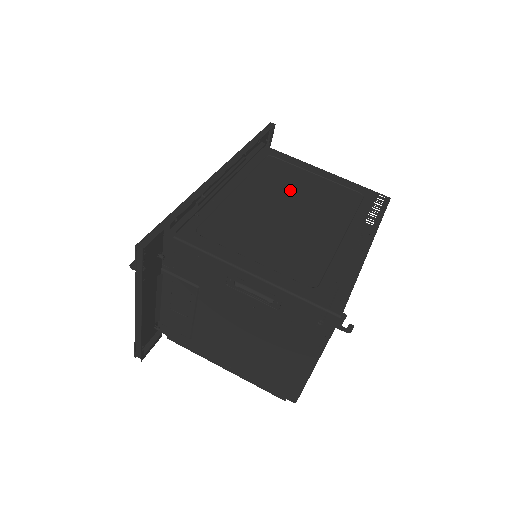
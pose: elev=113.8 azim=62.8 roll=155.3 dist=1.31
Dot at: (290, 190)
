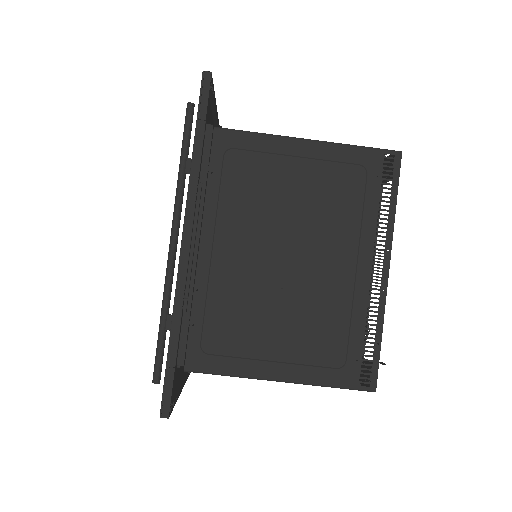
Dot at: (275, 213)
